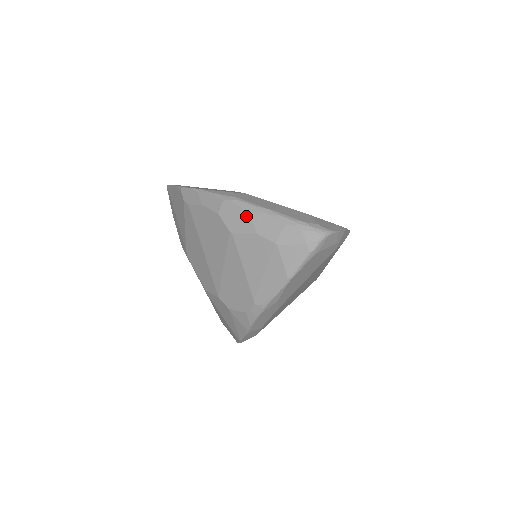
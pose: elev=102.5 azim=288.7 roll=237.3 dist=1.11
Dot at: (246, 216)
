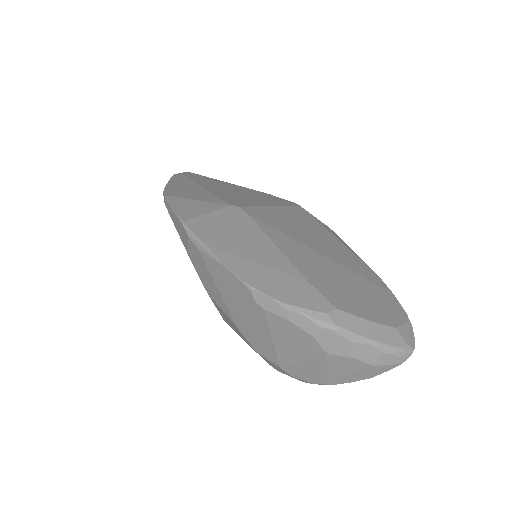
Dot at: (347, 345)
